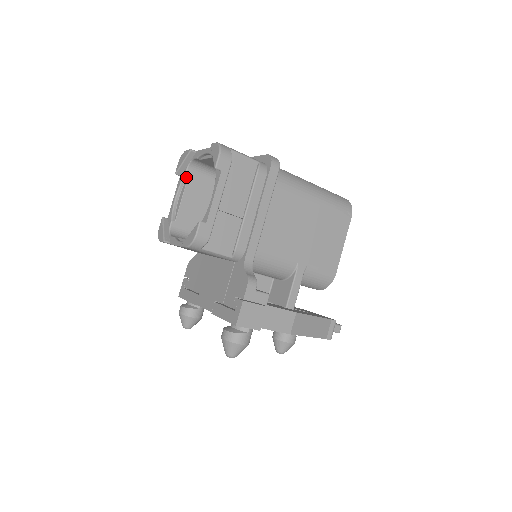
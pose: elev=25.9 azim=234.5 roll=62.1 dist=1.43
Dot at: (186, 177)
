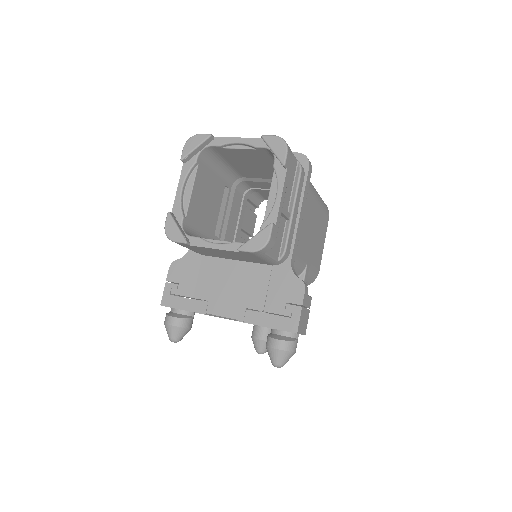
Dot at: (195, 165)
